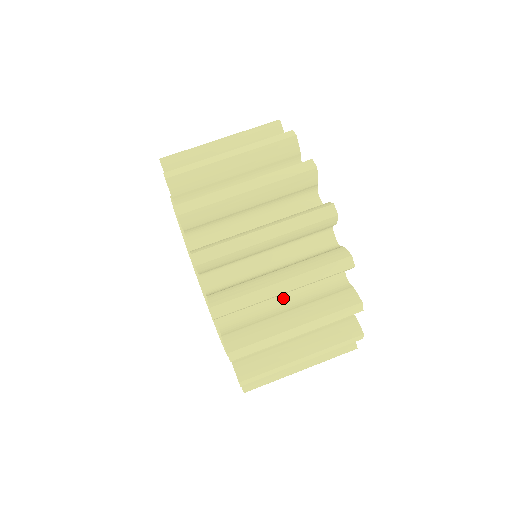
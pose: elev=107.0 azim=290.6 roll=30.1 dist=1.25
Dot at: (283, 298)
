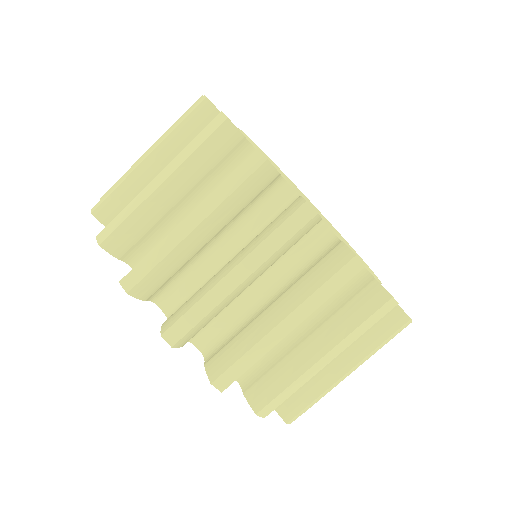
Dot at: occluded
